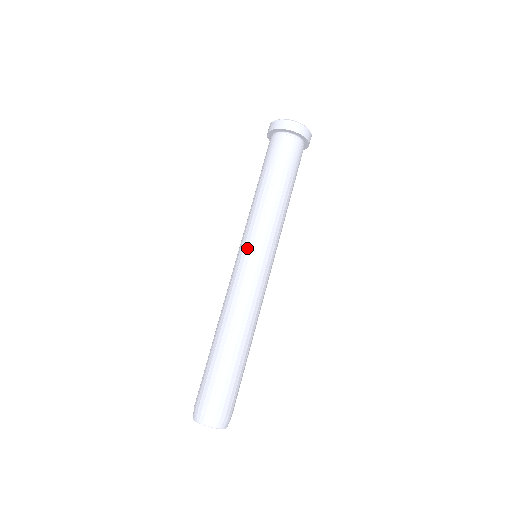
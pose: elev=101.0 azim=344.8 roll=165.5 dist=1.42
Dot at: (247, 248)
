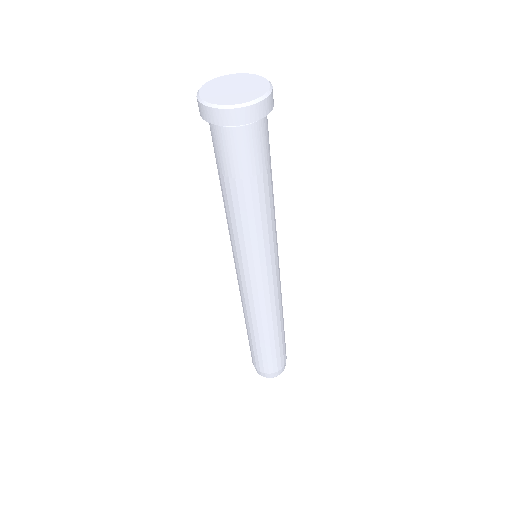
Dot at: (261, 270)
